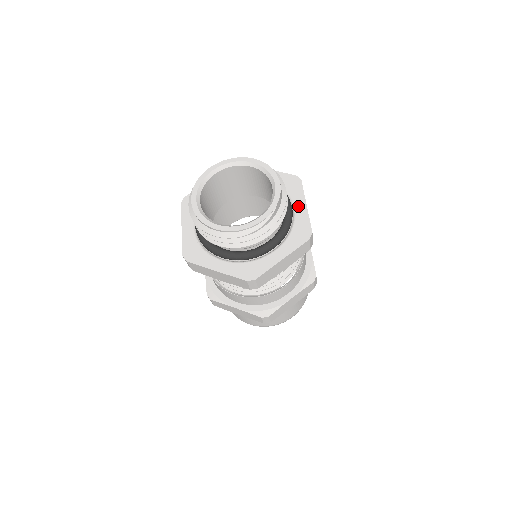
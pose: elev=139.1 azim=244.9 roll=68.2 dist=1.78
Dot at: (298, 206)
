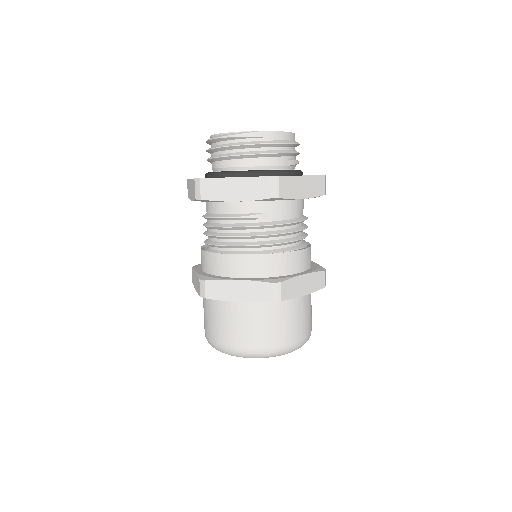
Dot at: occluded
